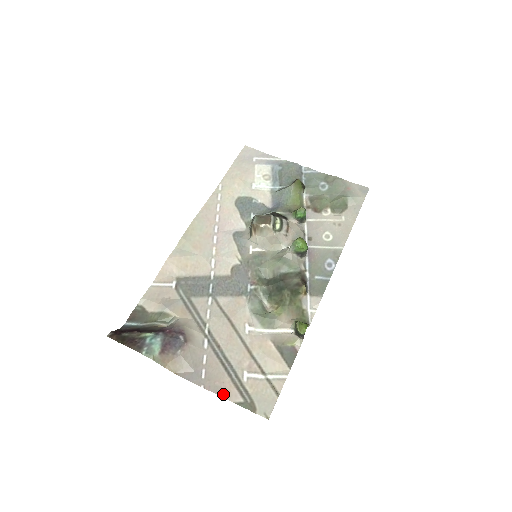
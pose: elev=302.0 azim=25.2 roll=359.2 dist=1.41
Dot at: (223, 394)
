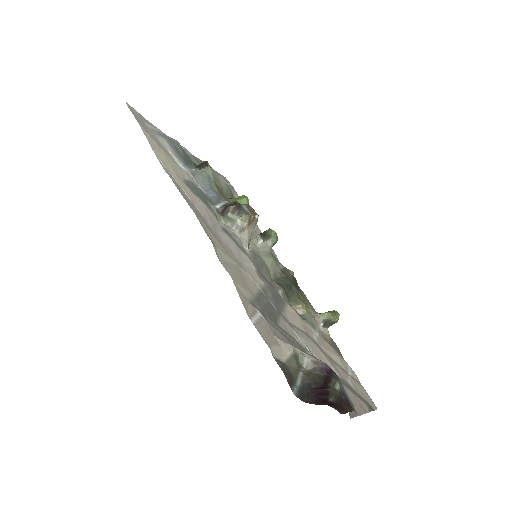
Dot at: (364, 410)
